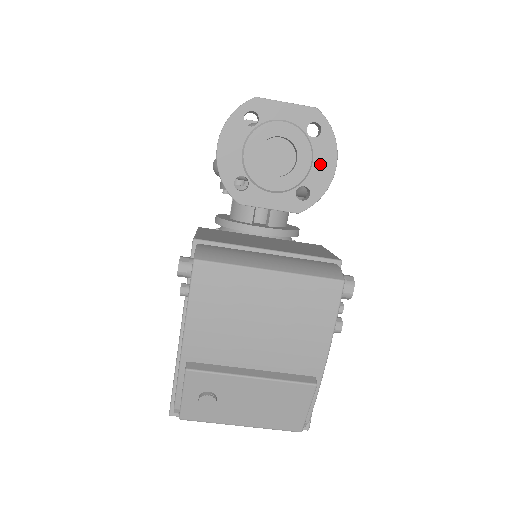
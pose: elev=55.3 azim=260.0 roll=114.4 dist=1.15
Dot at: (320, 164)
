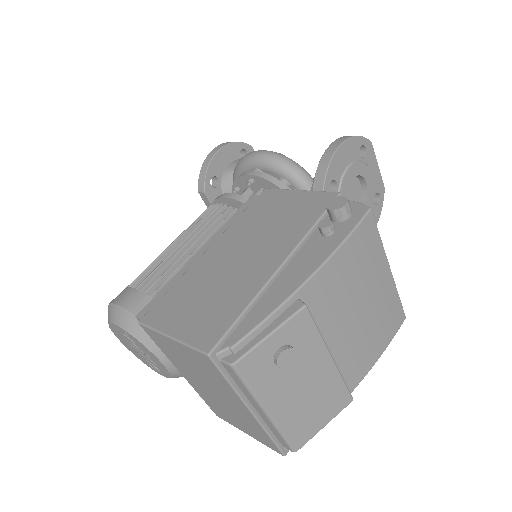
Dot at: occluded
